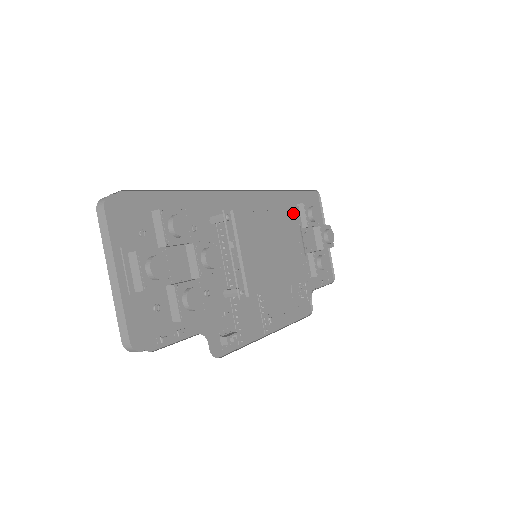
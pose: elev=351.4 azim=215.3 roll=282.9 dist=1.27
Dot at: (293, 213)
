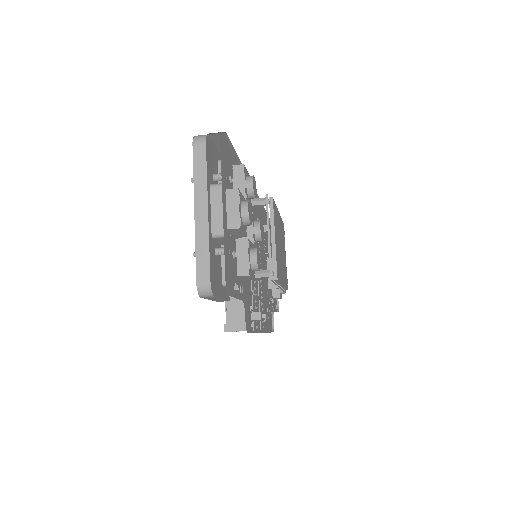
Dot at: (283, 228)
